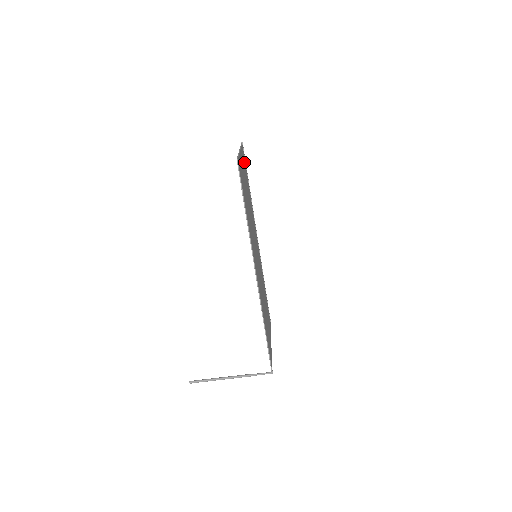
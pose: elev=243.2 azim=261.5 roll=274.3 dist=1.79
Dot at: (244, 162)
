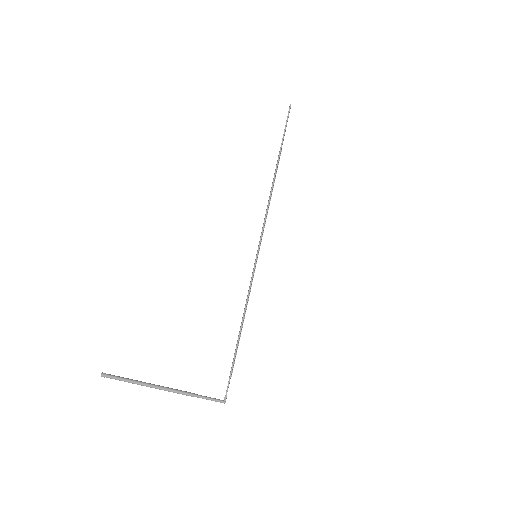
Dot at: occluded
